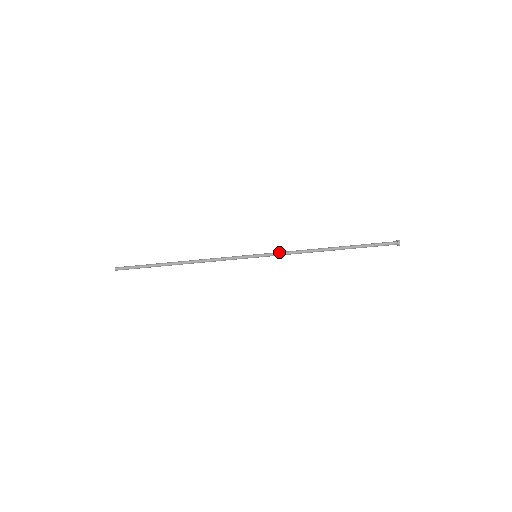
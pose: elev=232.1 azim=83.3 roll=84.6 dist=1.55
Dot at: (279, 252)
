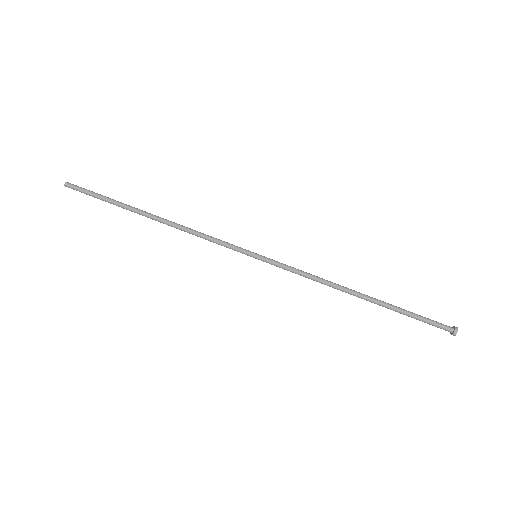
Dot at: (289, 266)
